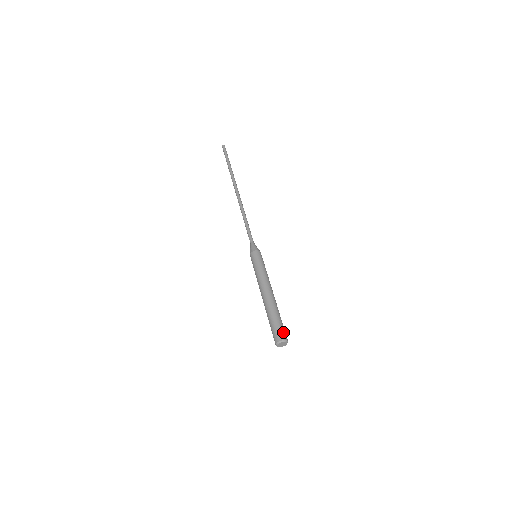
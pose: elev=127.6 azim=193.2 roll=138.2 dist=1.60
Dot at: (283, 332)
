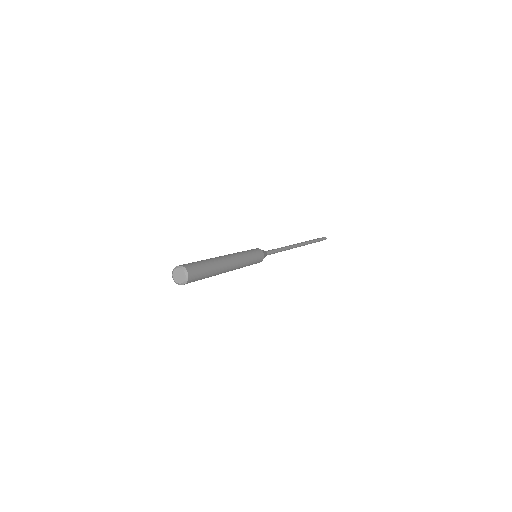
Dot at: occluded
